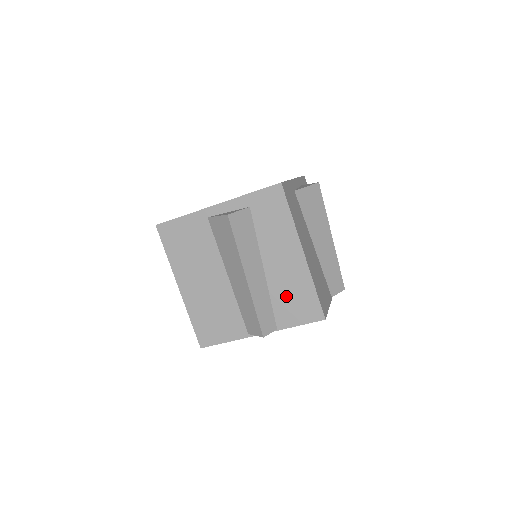
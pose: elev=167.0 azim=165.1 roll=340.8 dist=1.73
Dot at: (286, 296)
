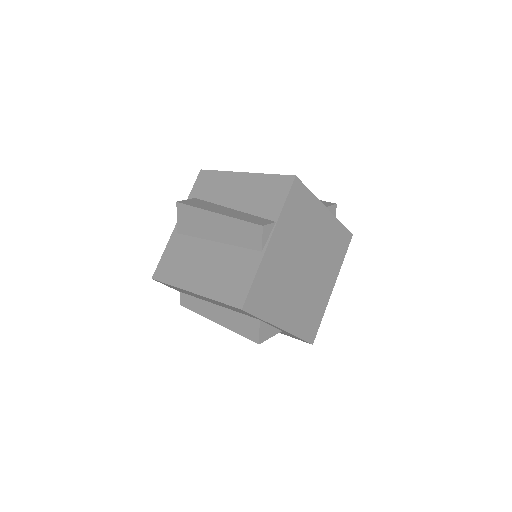
Dot at: (259, 200)
